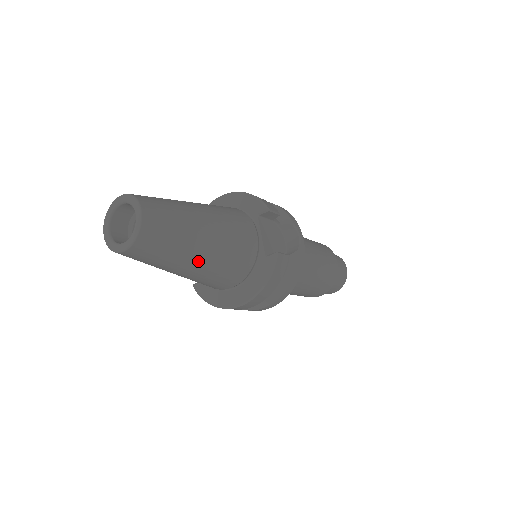
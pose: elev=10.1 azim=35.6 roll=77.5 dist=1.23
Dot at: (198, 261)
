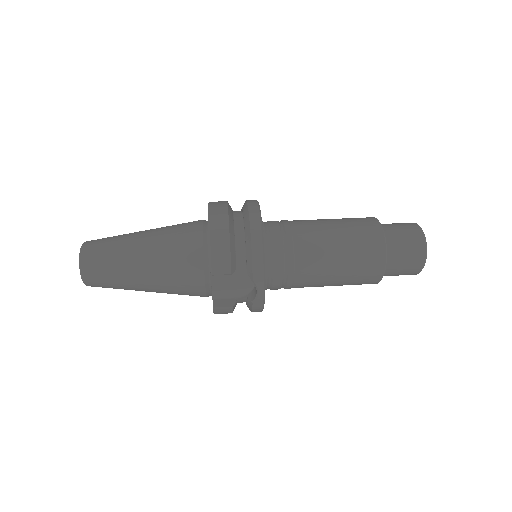
Dot at: occluded
